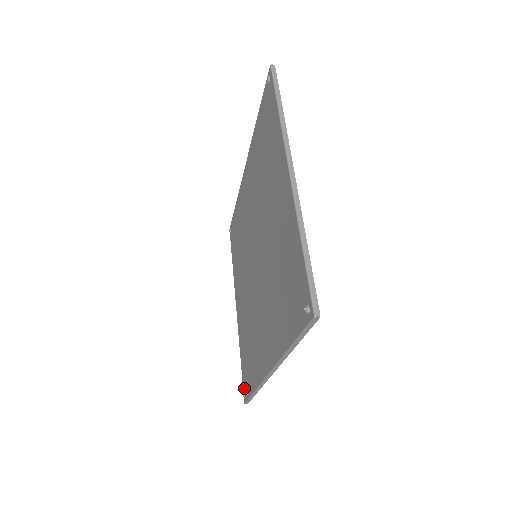
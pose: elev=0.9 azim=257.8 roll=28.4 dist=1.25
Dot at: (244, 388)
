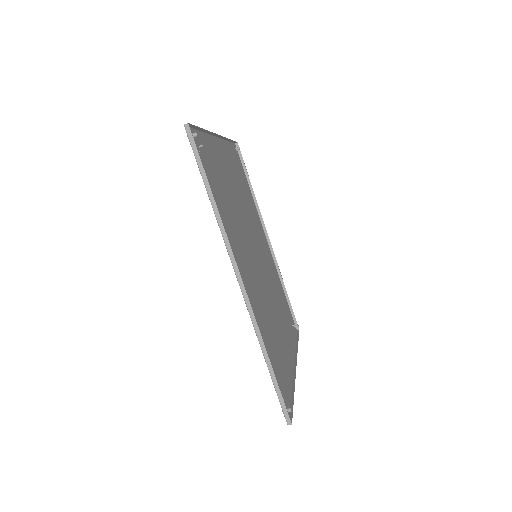
Dot at: occluded
